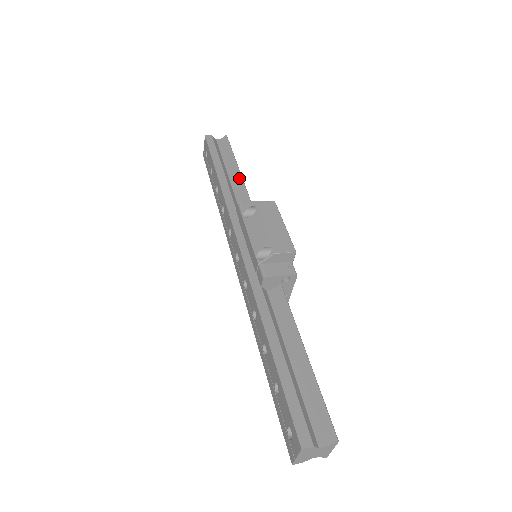
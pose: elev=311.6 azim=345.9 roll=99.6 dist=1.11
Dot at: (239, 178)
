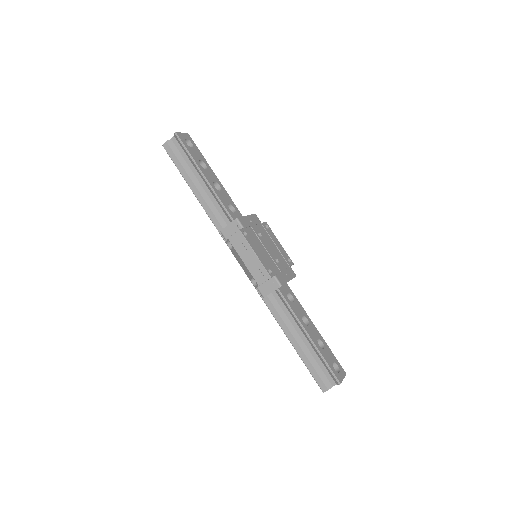
Dot at: (209, 188)
